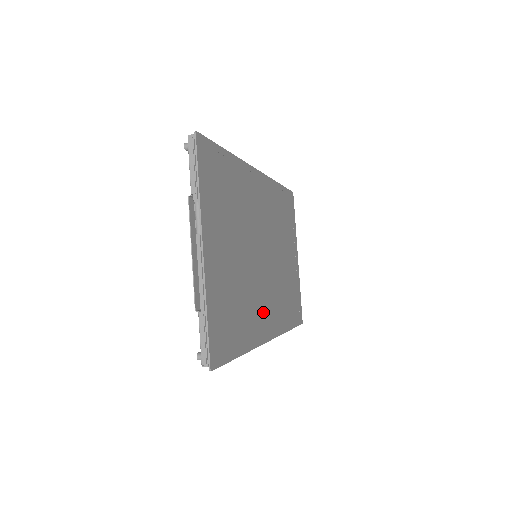
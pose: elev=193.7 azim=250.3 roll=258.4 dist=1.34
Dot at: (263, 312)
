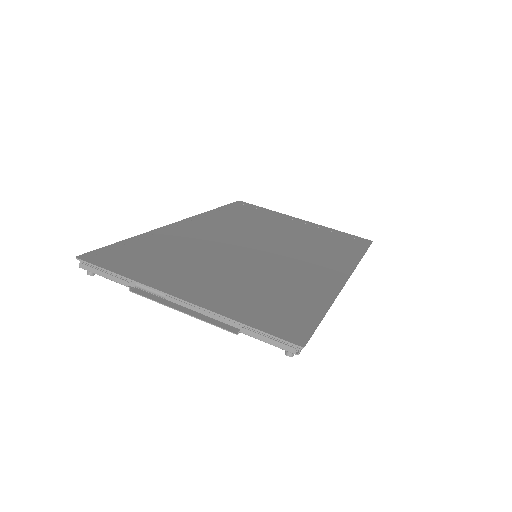
Dot at: (312, 272)
